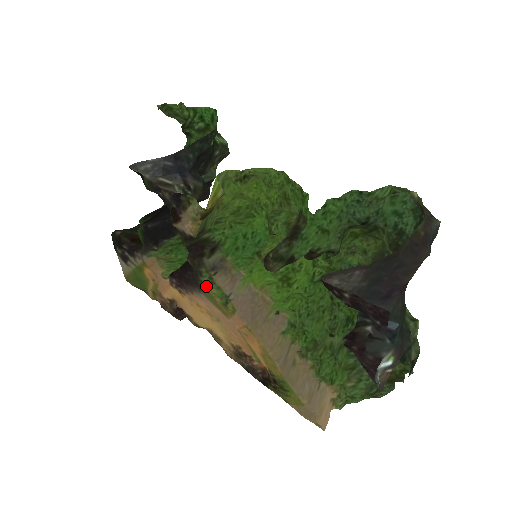
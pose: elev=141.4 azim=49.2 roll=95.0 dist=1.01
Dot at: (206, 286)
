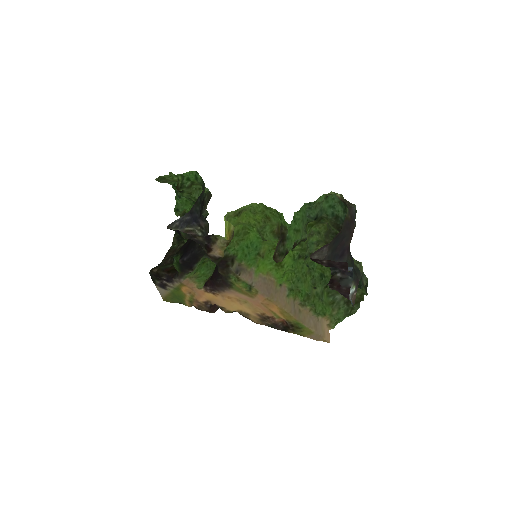
Dot at: (234, 284)
